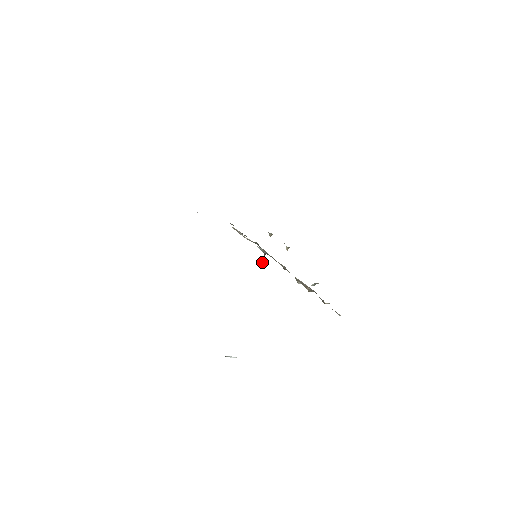
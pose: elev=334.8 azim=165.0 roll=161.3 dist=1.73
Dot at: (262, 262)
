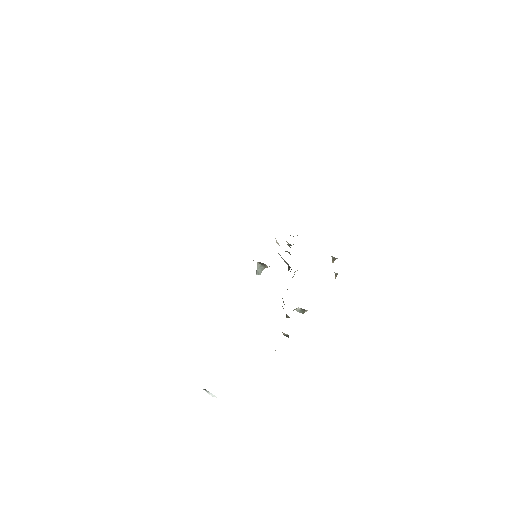
Dot at: (258, 265)
